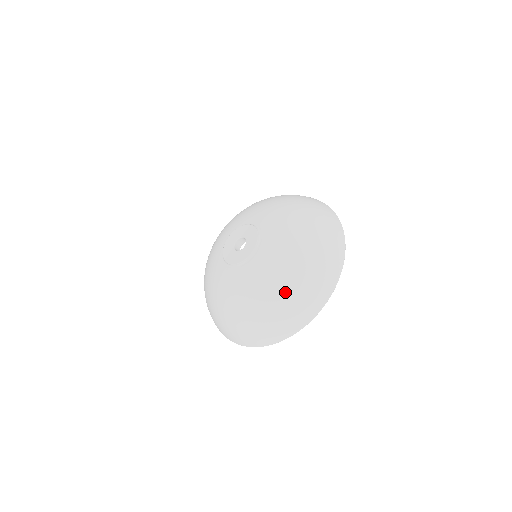
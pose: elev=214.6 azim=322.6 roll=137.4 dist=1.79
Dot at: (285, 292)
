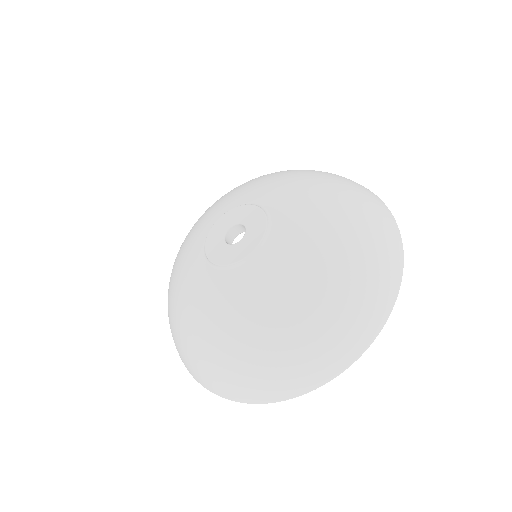
Dot at: (352, 215)
